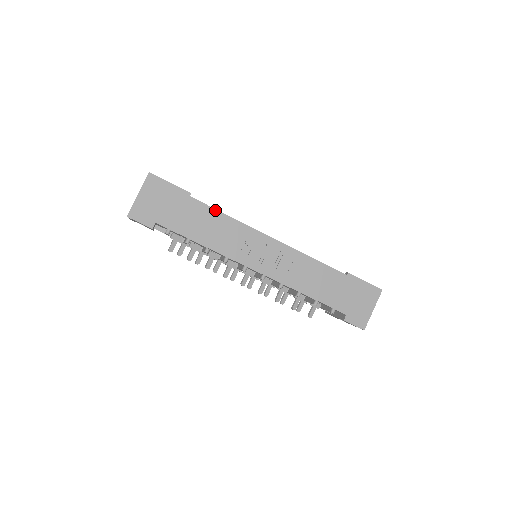
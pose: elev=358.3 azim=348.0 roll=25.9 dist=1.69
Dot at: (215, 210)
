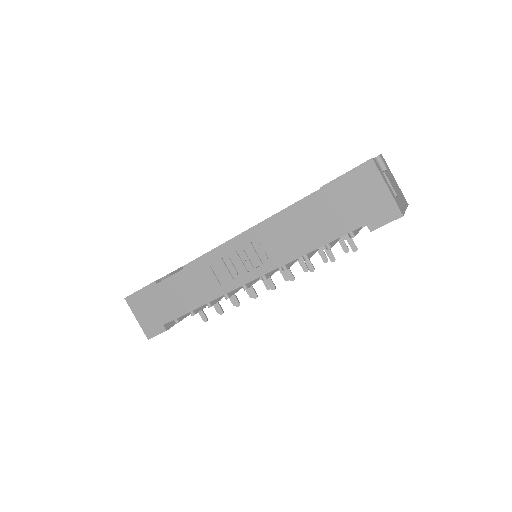
Dot at: (178, 273)
